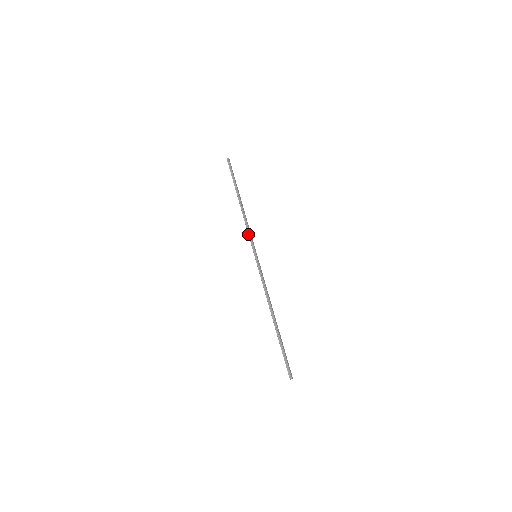
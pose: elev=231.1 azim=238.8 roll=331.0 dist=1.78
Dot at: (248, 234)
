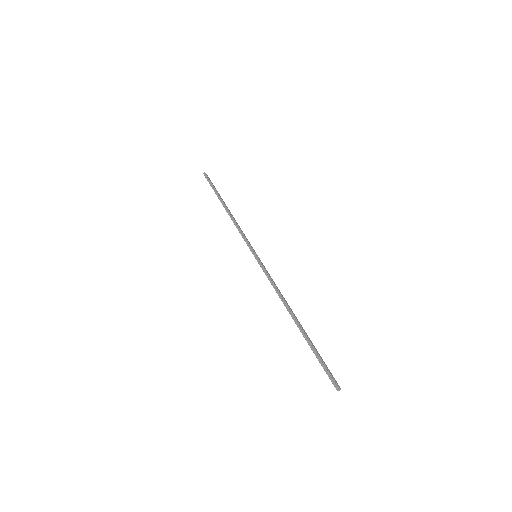
Dot at: occluded
